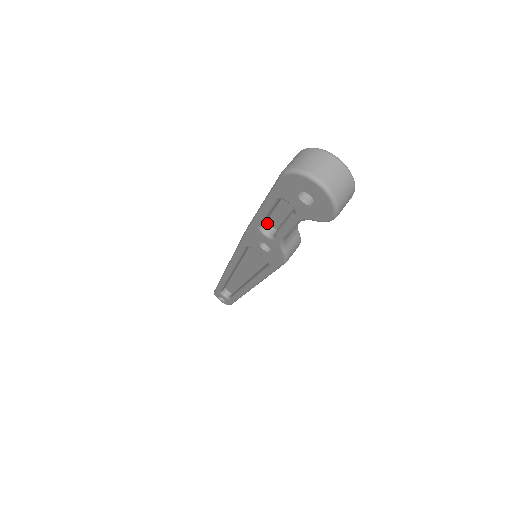
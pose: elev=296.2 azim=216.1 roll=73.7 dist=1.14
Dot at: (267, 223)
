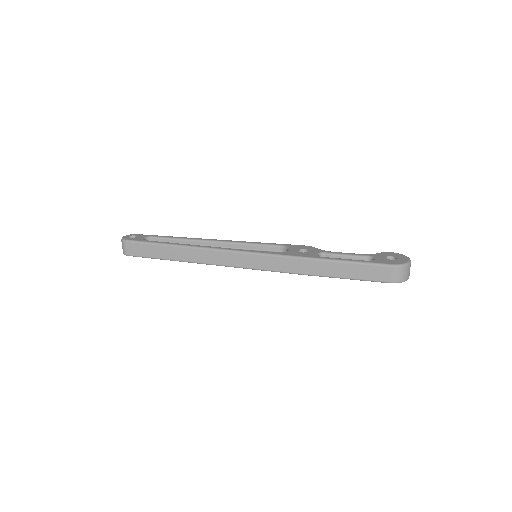
Dot at: occluded
